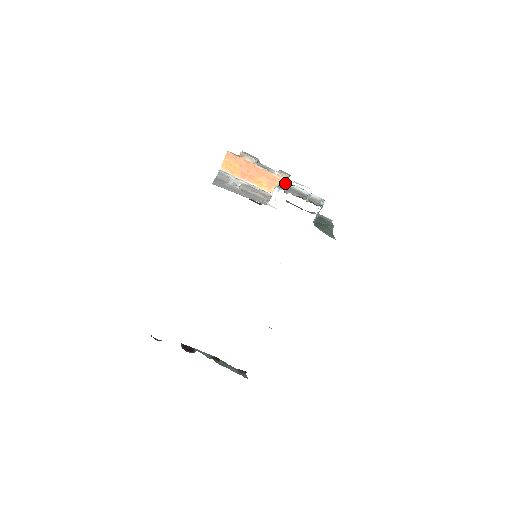
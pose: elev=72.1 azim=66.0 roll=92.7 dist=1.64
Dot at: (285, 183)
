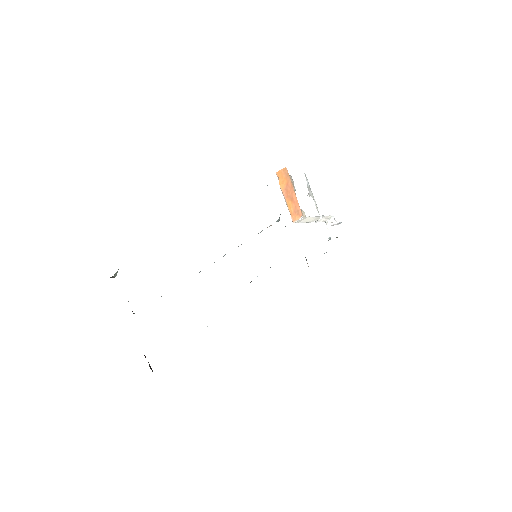
Dot at: occluded
